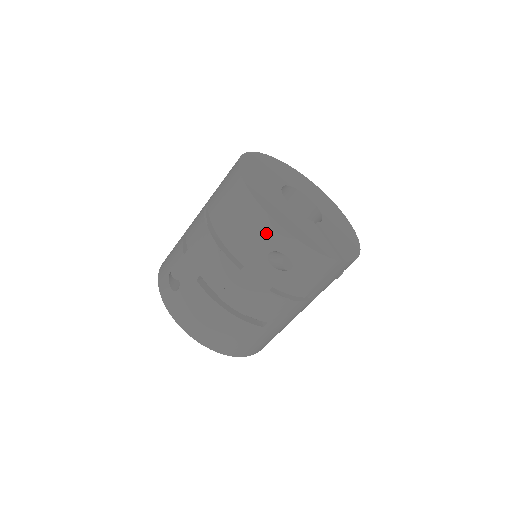
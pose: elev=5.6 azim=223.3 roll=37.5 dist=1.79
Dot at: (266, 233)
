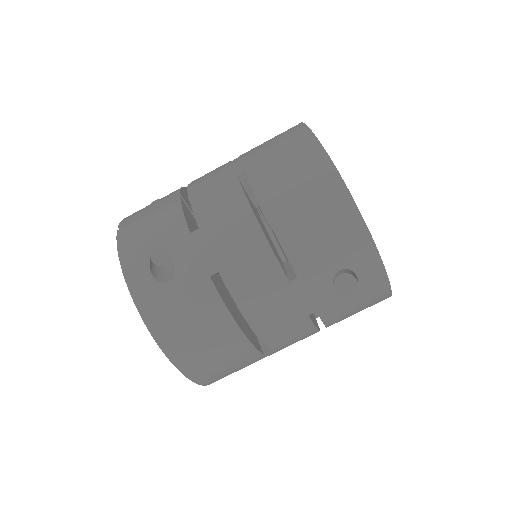
Dot at: (350, 244)
